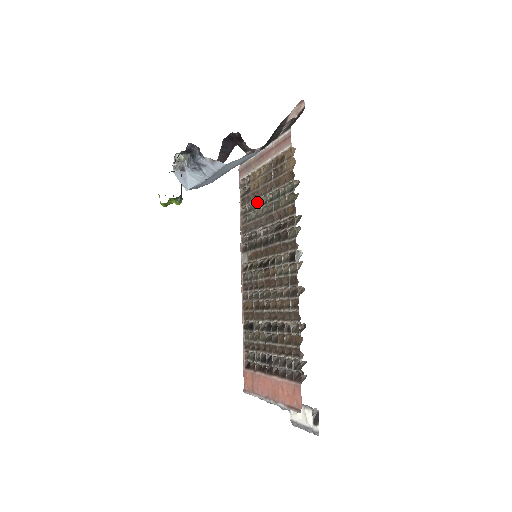
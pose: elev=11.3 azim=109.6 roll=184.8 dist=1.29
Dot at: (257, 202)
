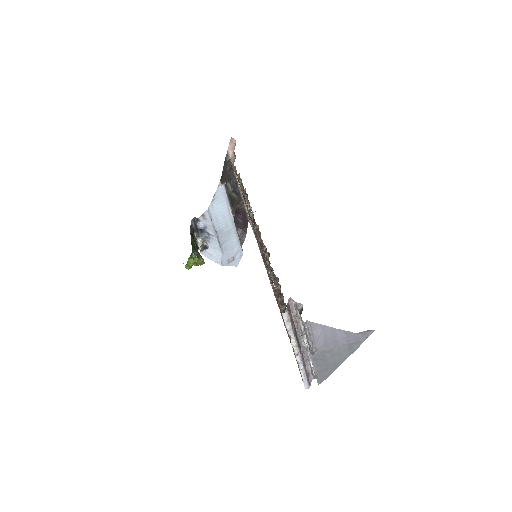
Dot at: occluded
